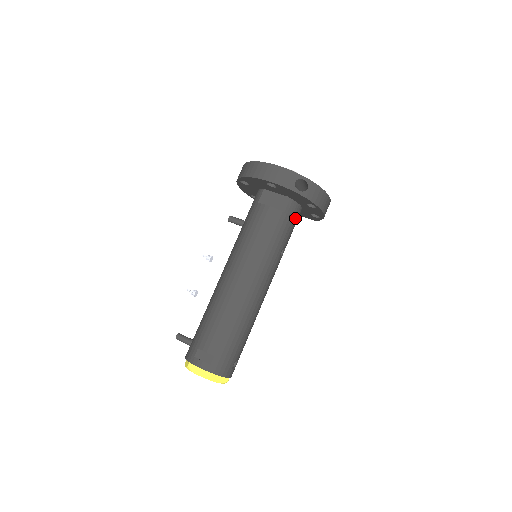
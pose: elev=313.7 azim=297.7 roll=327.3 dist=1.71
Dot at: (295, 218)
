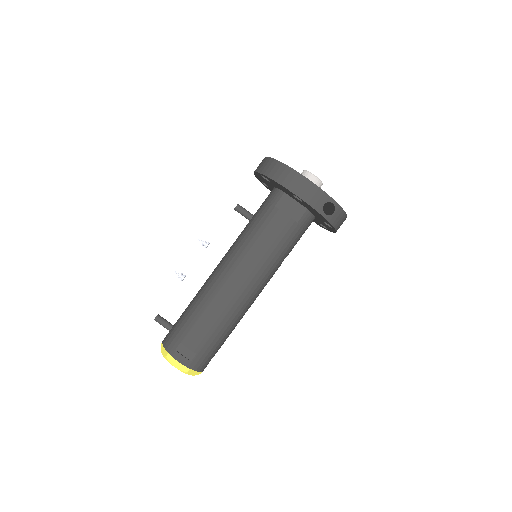
Dot at: (306, 229)
